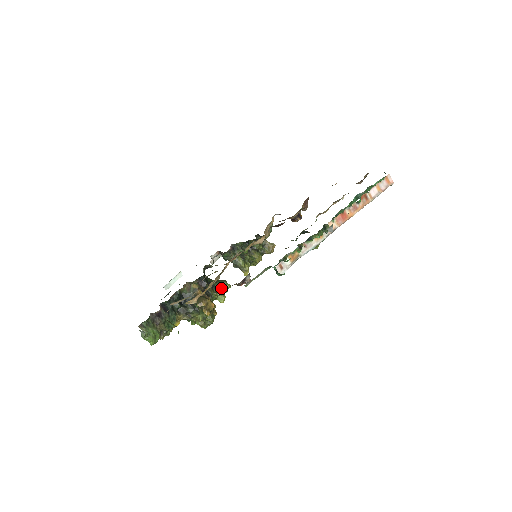
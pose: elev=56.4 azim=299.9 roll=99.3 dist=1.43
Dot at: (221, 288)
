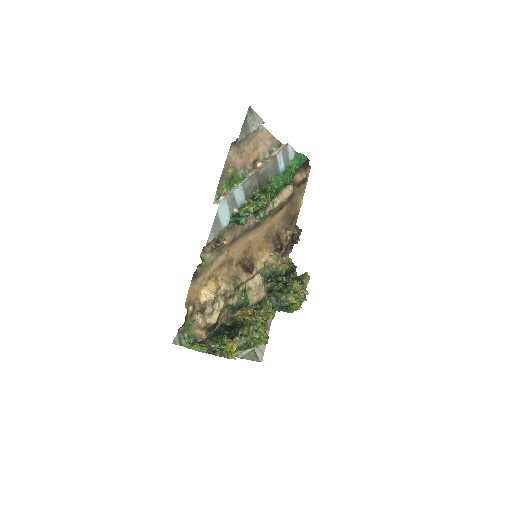
Dot at: (261, 307)
